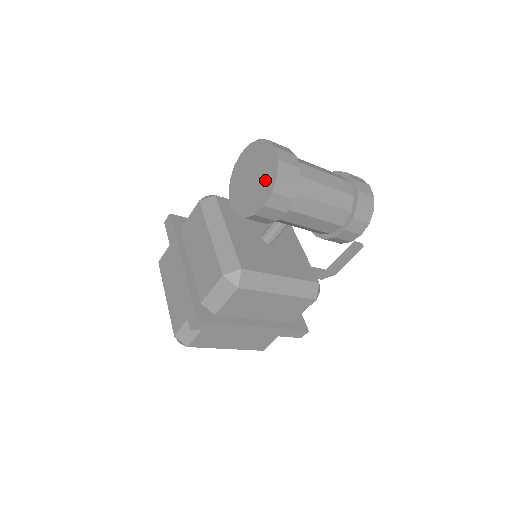
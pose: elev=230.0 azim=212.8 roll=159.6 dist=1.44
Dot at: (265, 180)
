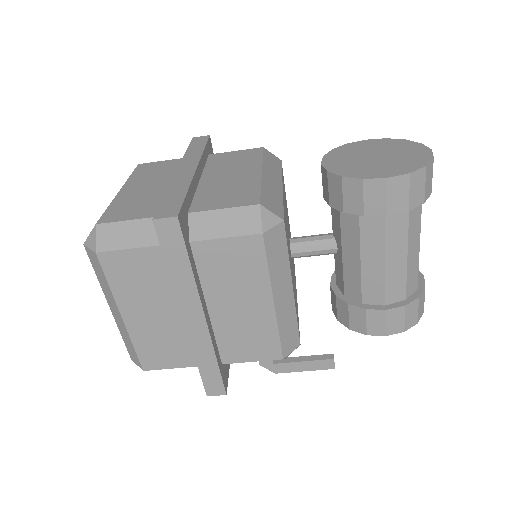
Dot at: (401, 163)
